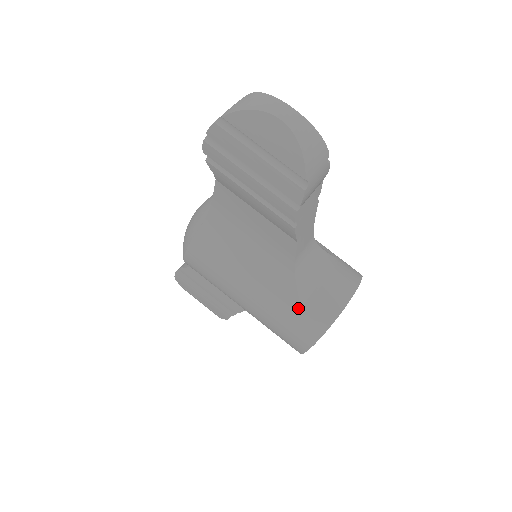
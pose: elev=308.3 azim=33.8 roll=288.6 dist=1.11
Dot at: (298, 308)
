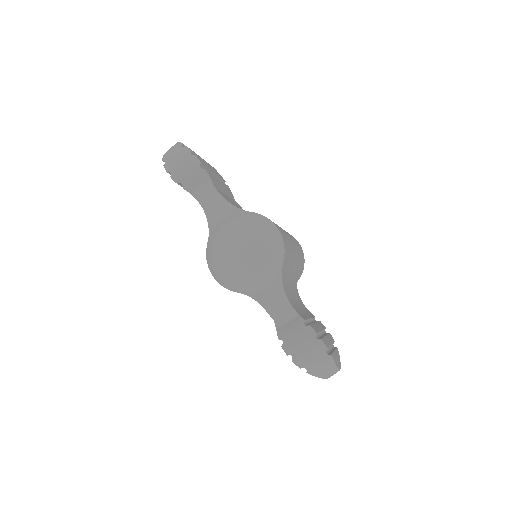
Dot at: occluded
